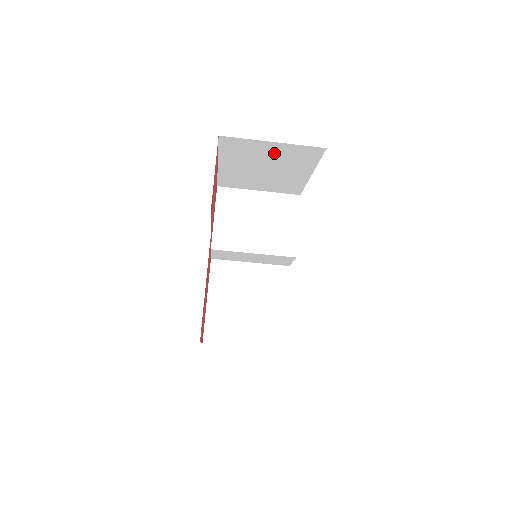
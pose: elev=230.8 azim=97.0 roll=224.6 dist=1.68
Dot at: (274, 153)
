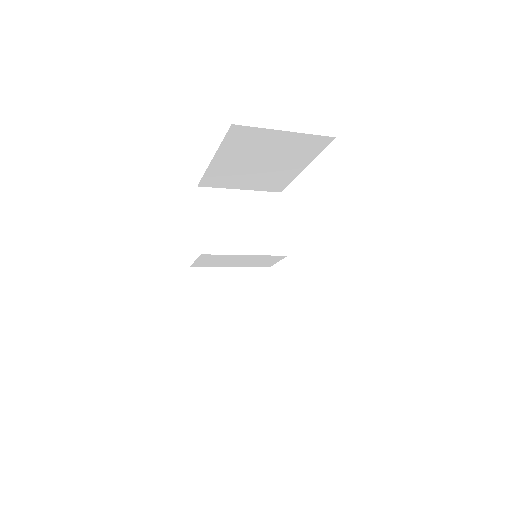
Dot at: (280, 144)
